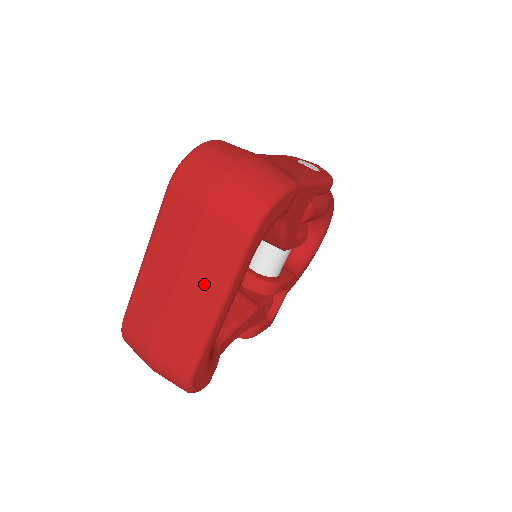
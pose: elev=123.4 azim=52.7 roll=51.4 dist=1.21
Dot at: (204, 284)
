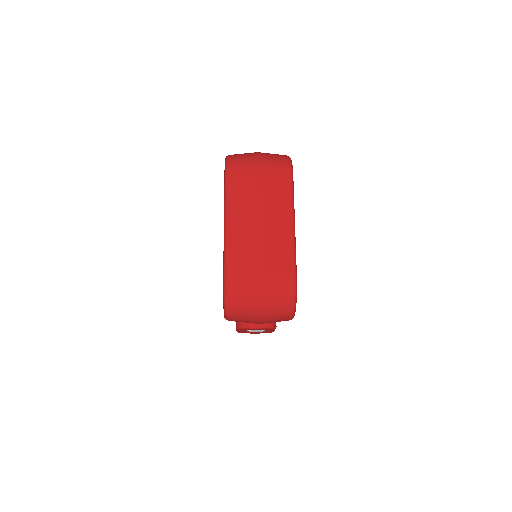
Dot at: (278, 212)
